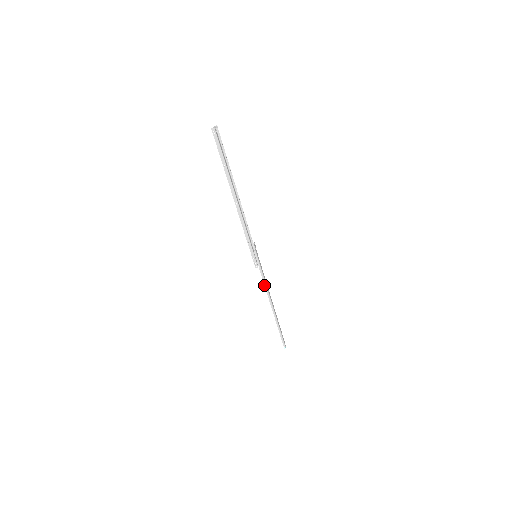
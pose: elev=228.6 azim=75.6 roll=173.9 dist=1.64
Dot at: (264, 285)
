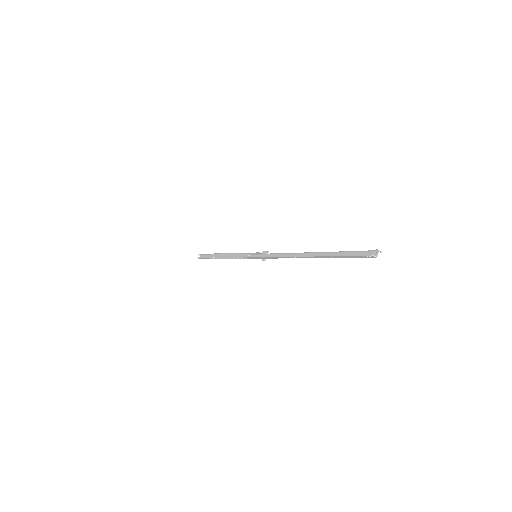
Dot at: (235, 258)
